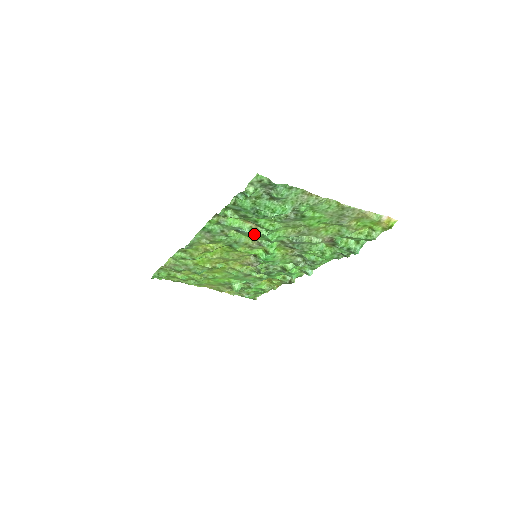
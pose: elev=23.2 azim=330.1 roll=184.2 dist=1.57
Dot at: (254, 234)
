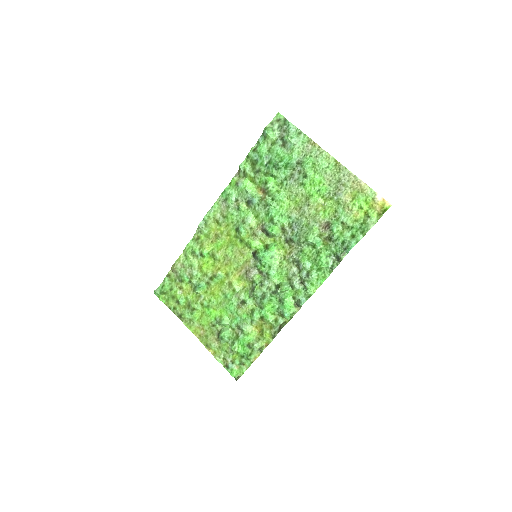
Dot at: (261, 208)
